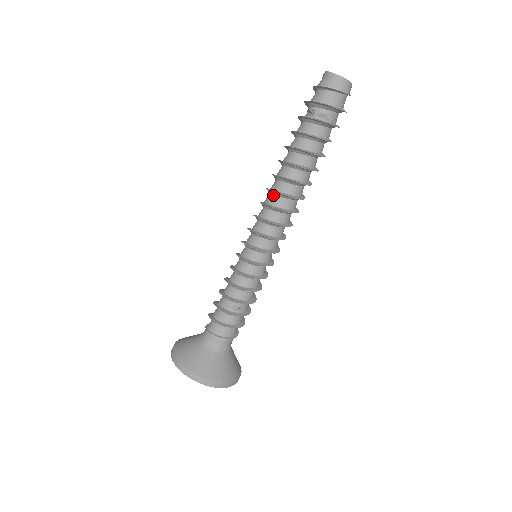
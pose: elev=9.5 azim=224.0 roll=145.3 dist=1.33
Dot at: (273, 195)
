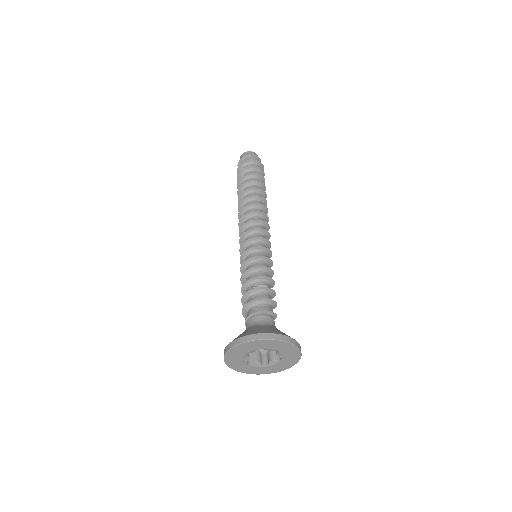
Dot at: occluded
